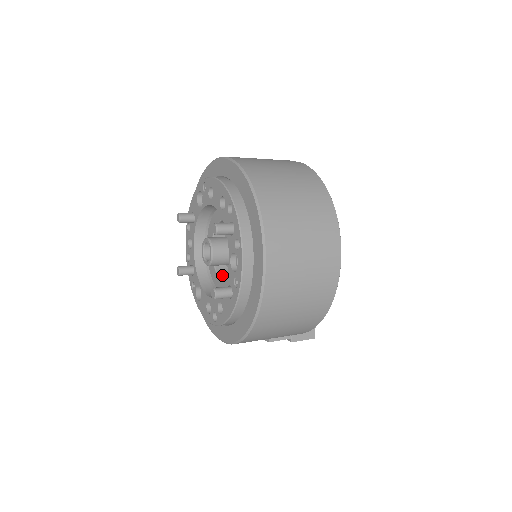
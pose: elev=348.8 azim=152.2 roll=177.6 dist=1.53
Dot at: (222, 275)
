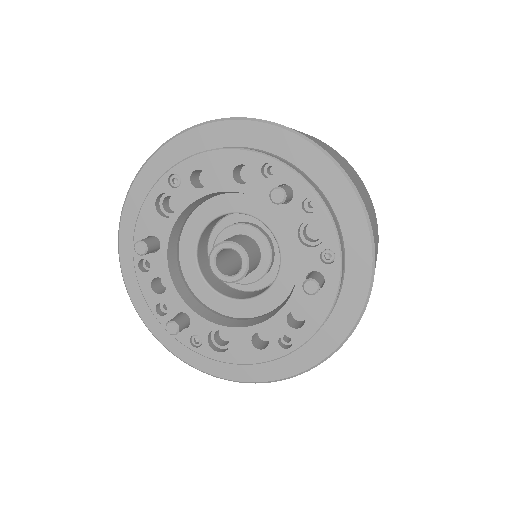
Dot at: (238, 297)
